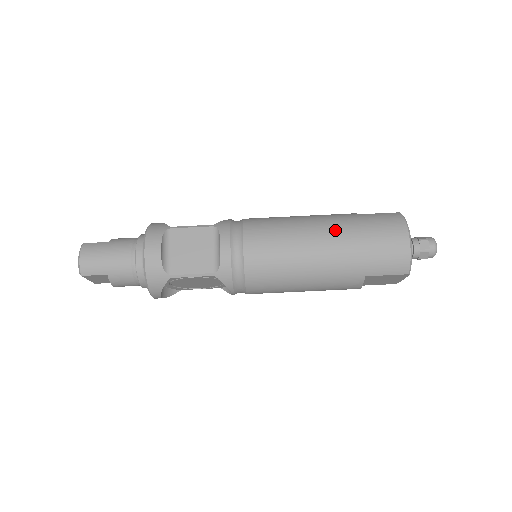
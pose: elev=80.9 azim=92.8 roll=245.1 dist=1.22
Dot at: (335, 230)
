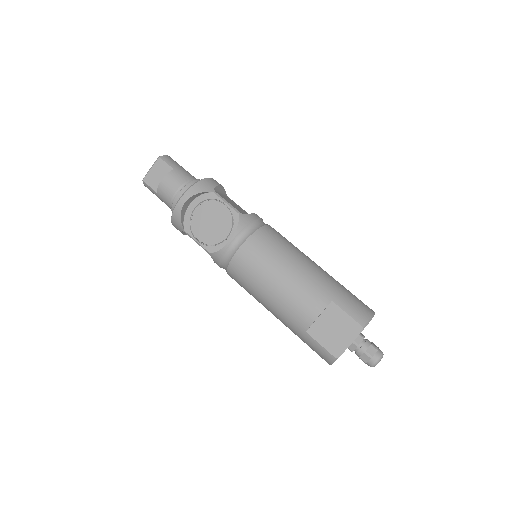
Dot at: occluded
